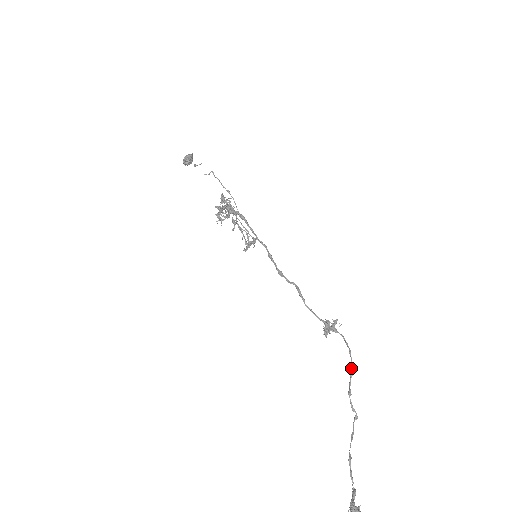
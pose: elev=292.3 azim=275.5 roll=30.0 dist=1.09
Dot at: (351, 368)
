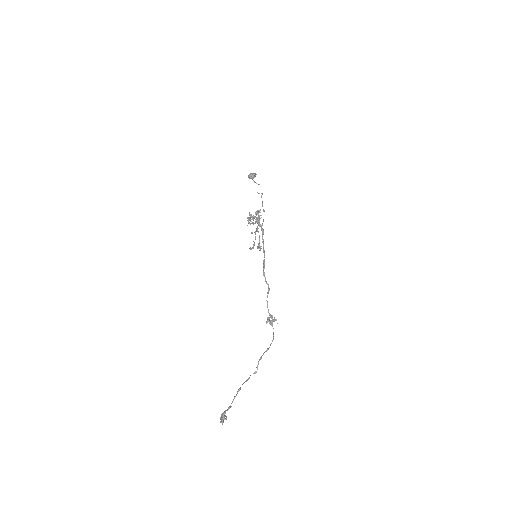
Dot at: (269, 347)
